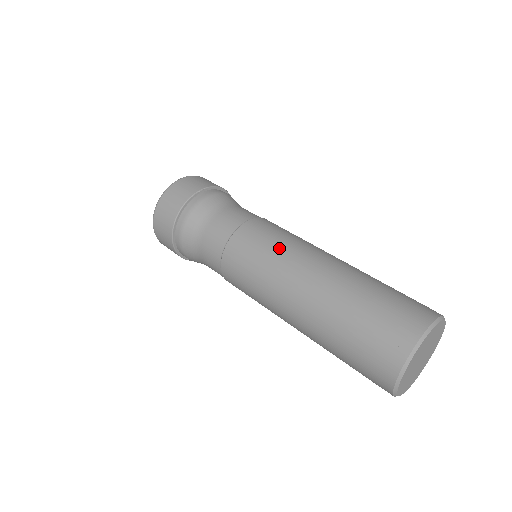
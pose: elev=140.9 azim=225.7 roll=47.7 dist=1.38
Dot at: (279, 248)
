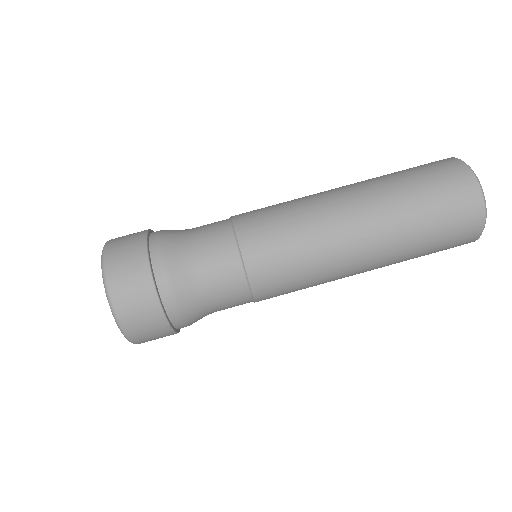
Dot at: (305, 238)
